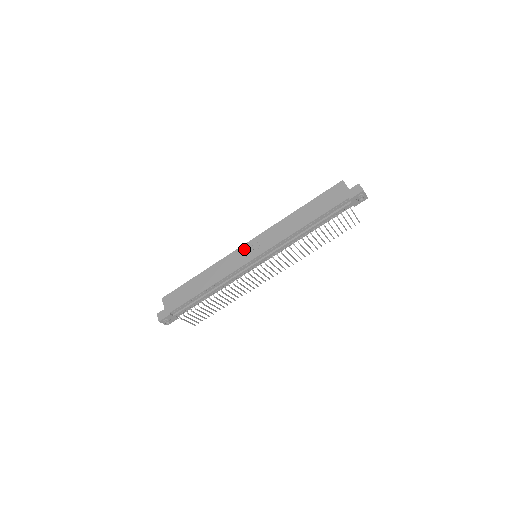
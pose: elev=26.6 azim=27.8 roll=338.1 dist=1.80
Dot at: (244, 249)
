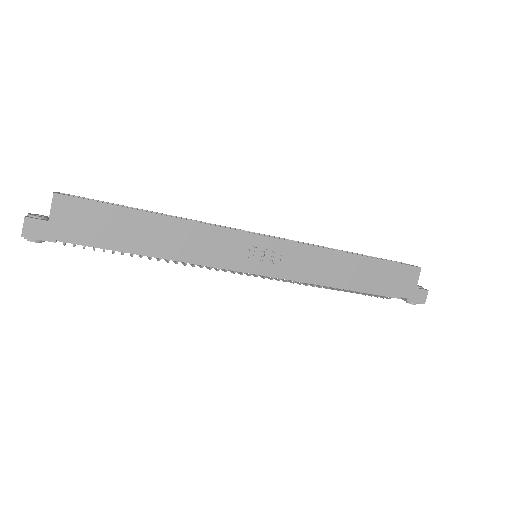
Dot at: (256, 243)
